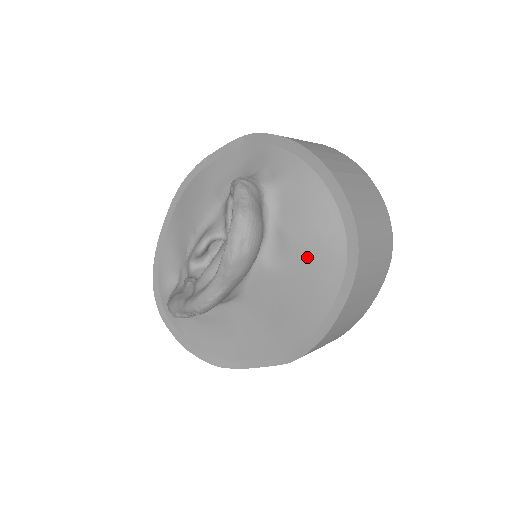
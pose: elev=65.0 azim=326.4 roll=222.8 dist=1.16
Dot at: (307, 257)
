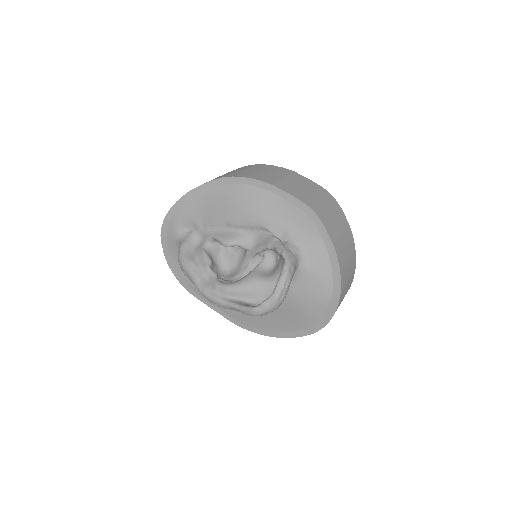
Dot at: (291, 311)
